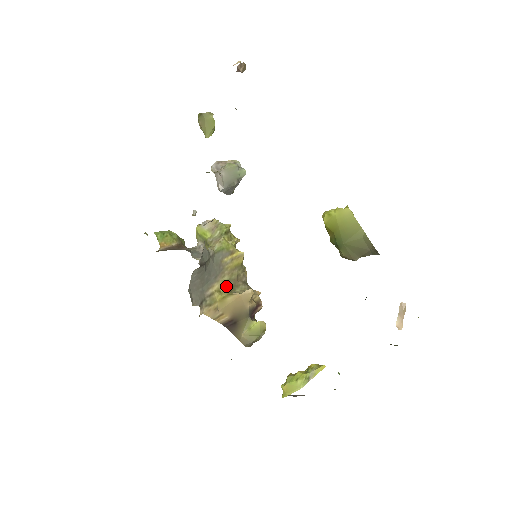
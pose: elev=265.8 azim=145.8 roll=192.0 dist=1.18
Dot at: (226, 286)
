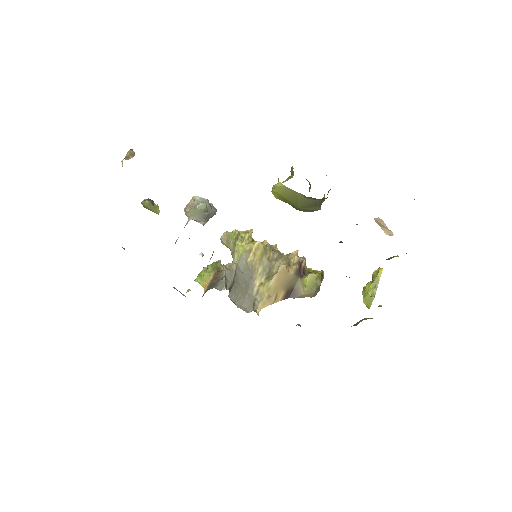
Dot at: (264, 275)
